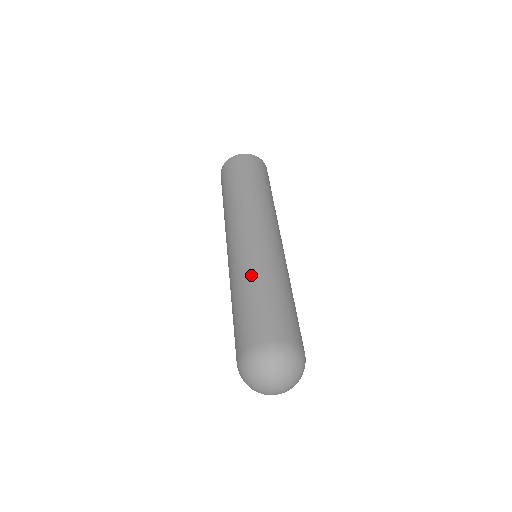
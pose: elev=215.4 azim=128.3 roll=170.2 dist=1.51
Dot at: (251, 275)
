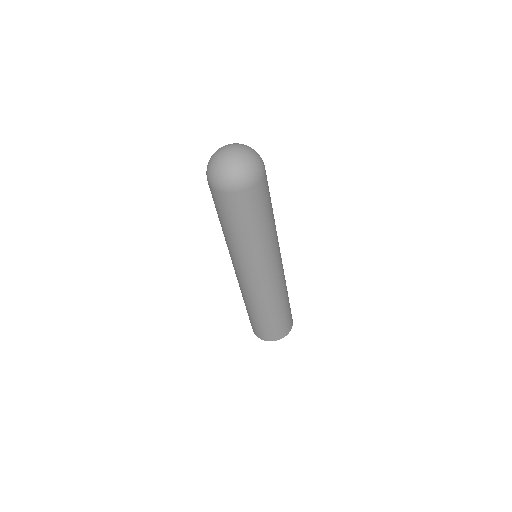
Dot at: occluded
